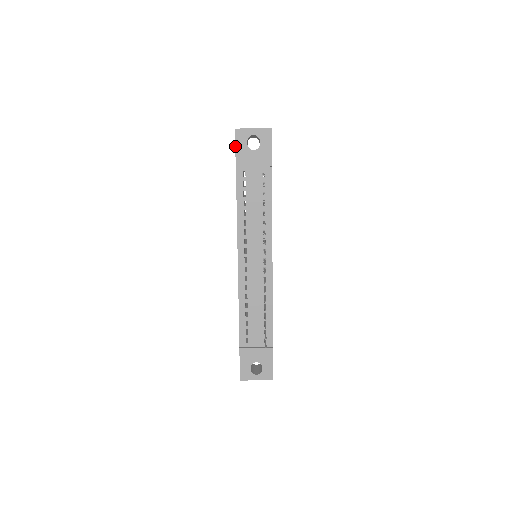
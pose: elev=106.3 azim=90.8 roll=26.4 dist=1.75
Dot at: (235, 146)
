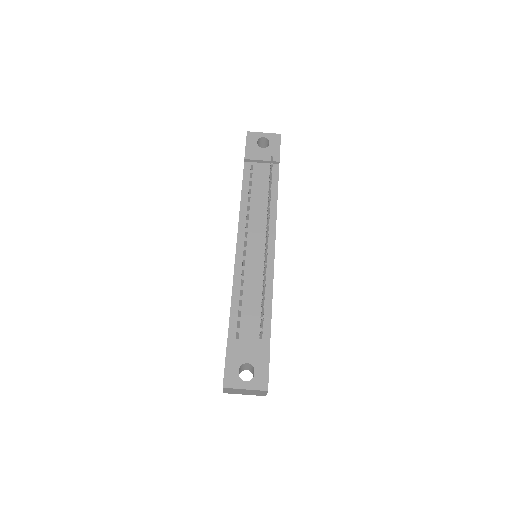
Dot at: occluded
